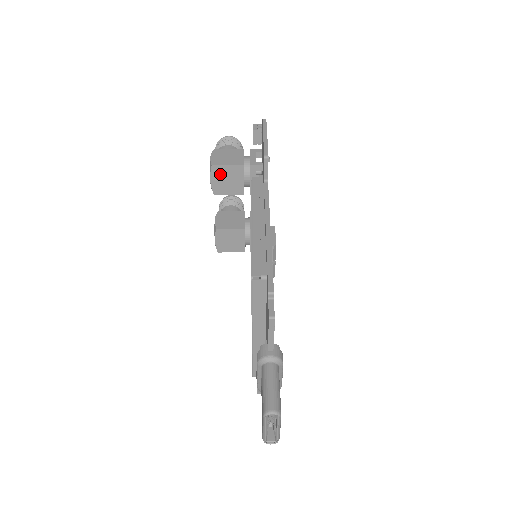
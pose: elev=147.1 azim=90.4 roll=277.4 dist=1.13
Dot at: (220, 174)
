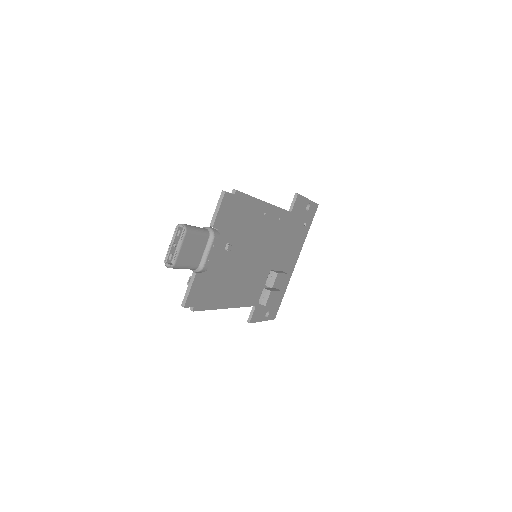
Dot at: occluded
